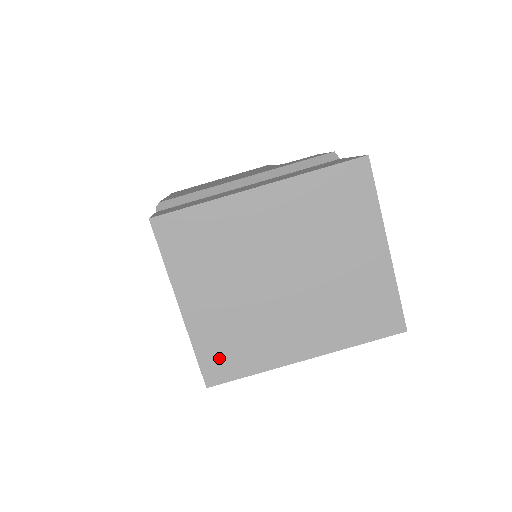
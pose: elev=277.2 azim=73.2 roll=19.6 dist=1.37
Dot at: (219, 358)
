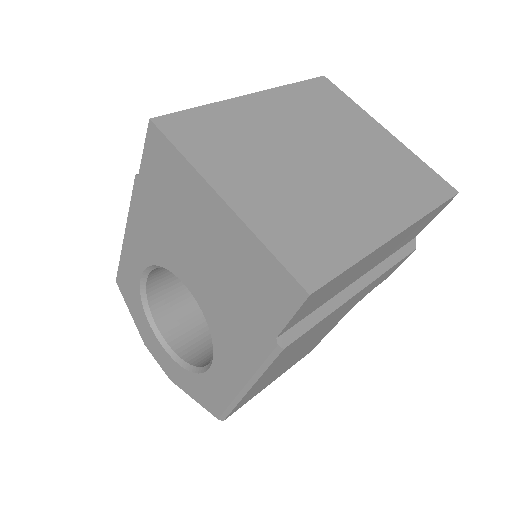
Dot at: (303, 251)
